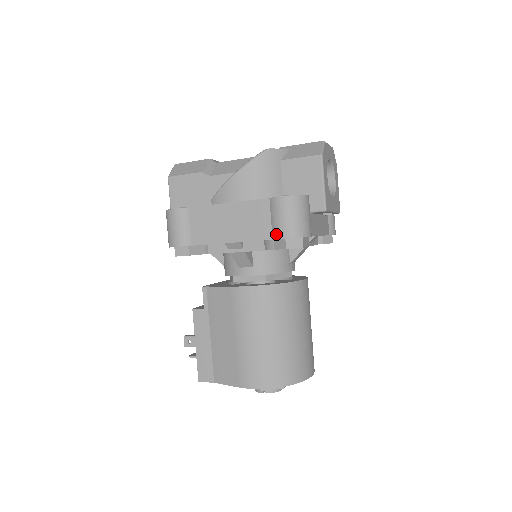
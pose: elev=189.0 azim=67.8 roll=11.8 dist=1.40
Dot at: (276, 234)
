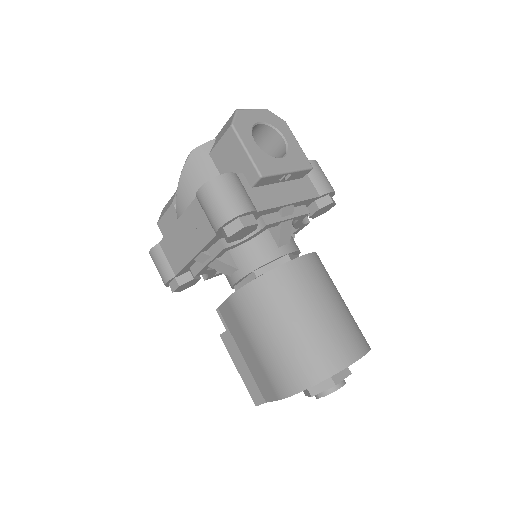
Dot at: (213, 228)
